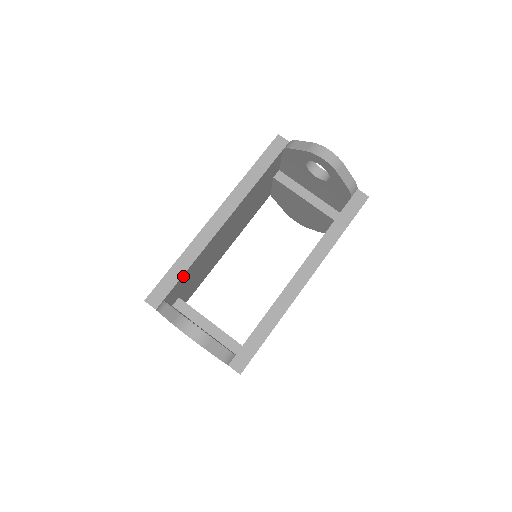
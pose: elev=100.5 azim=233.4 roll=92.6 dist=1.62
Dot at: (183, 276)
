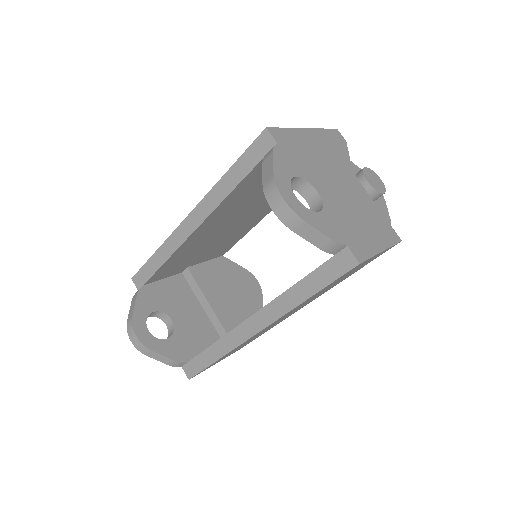
Dot at: (161, 269)
